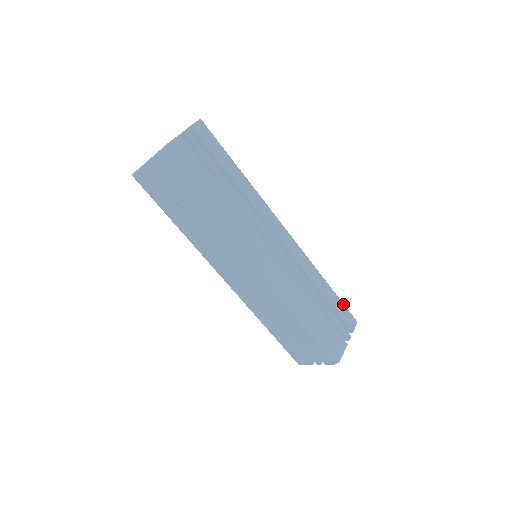
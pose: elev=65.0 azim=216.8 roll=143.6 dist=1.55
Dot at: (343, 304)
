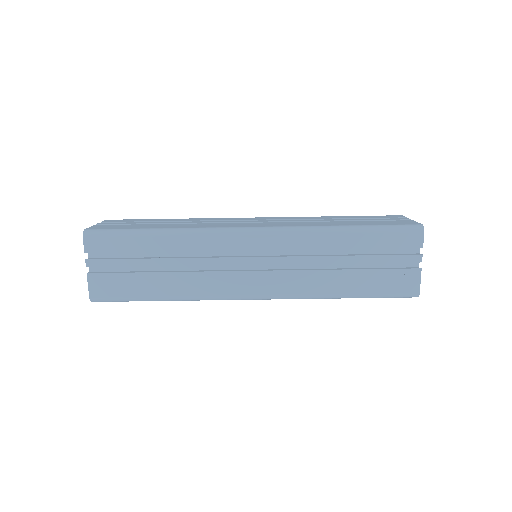
Dot at: occluded
